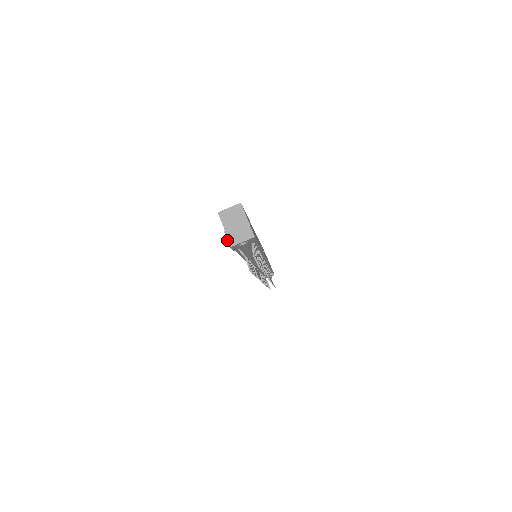
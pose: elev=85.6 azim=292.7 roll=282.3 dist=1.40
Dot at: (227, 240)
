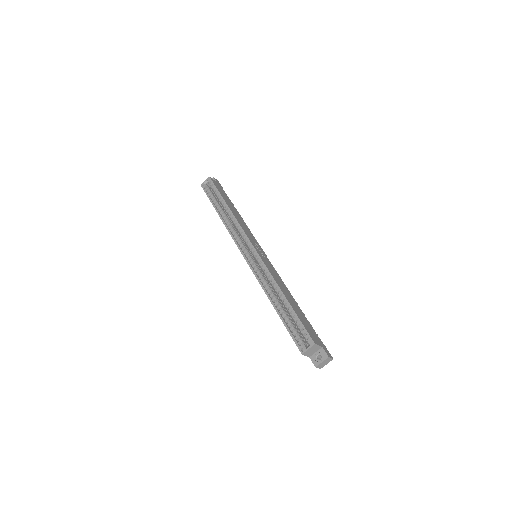
Dot at: occluded
